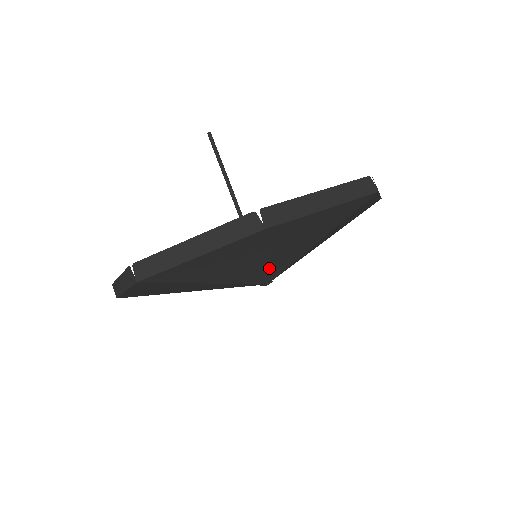
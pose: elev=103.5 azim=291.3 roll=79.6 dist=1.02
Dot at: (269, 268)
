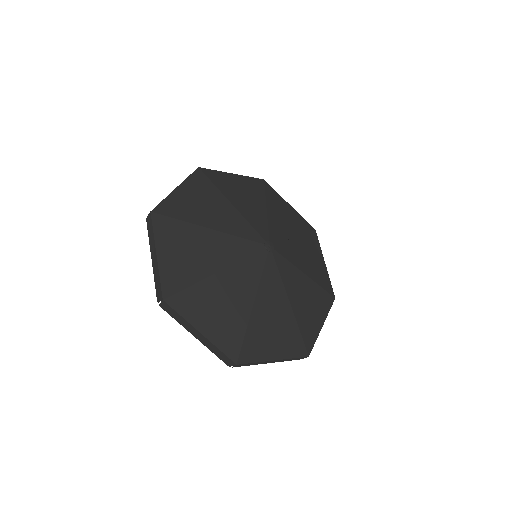
Dot at: (245, 217)
